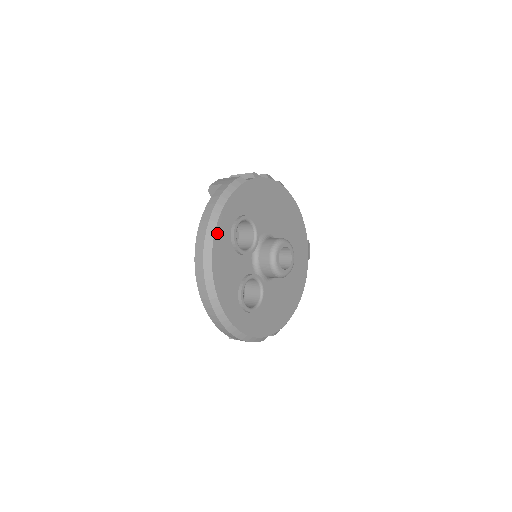
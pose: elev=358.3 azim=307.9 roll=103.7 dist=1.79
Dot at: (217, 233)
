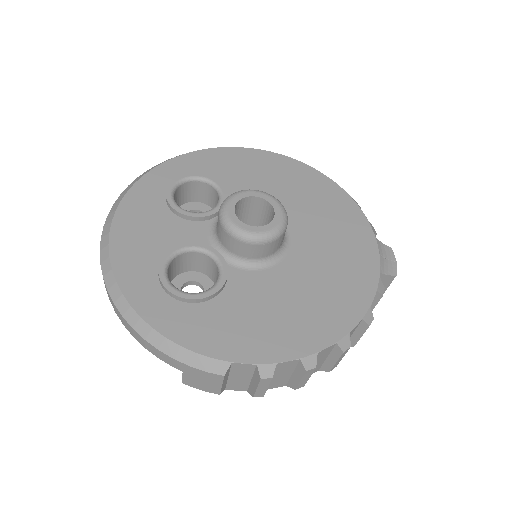
Dot at: (139, 186)
